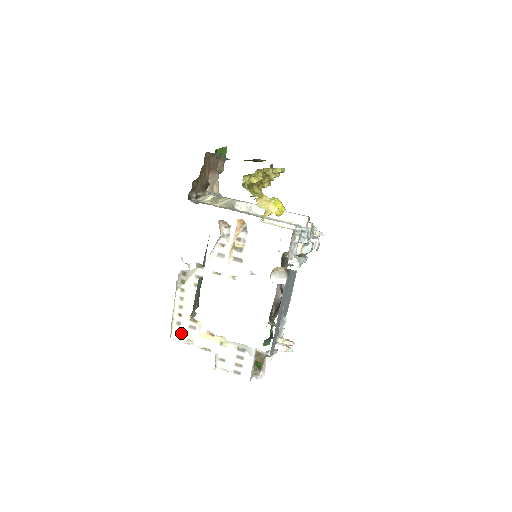
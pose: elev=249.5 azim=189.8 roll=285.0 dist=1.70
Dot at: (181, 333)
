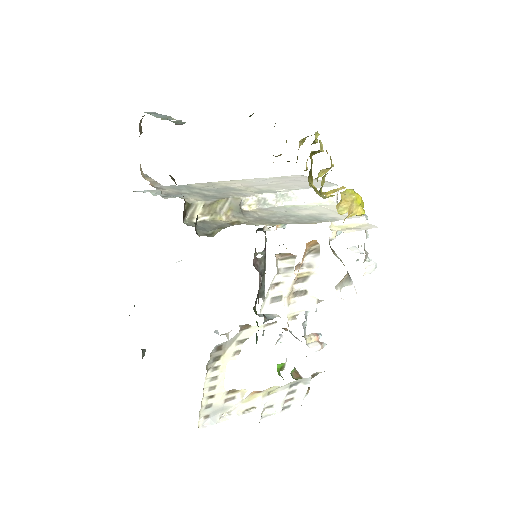
Dot at: (212, 414)
